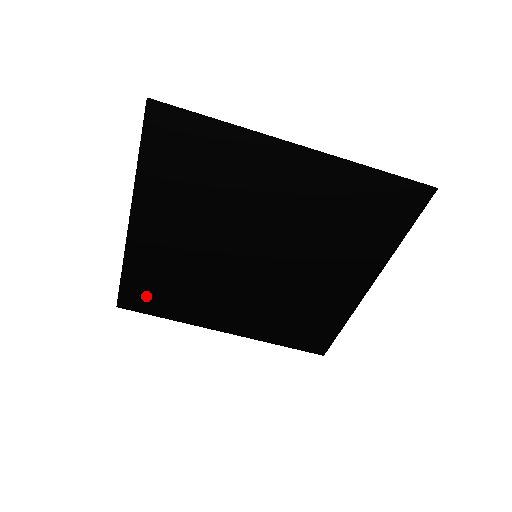
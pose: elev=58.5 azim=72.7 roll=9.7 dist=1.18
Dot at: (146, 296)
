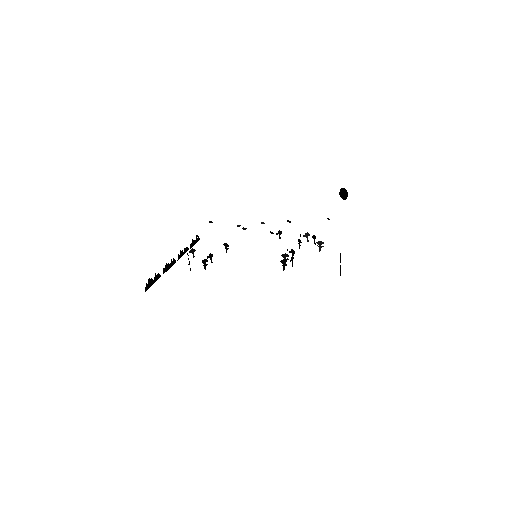
Dot at: occluded
